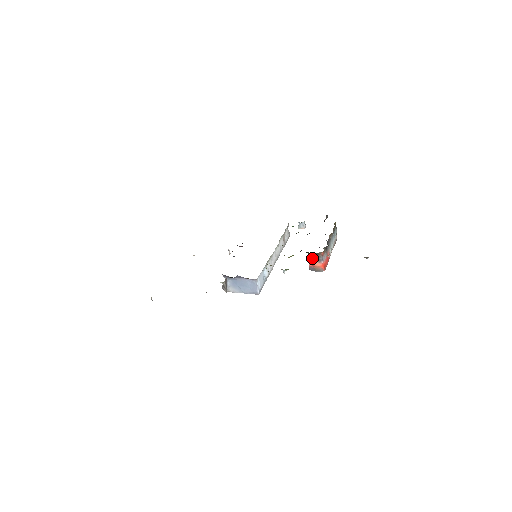
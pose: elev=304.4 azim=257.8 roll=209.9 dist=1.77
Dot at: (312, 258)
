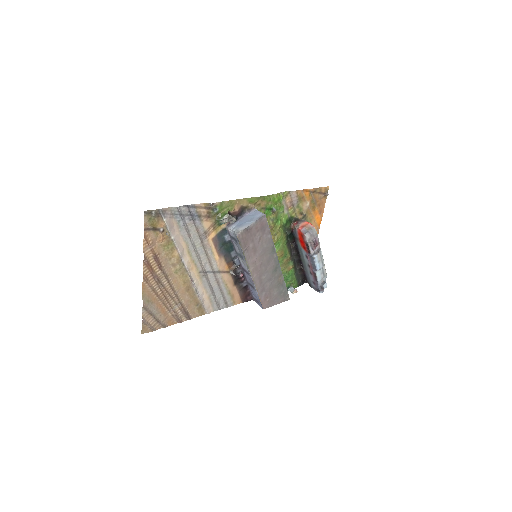
Dot at: (296, 223)
